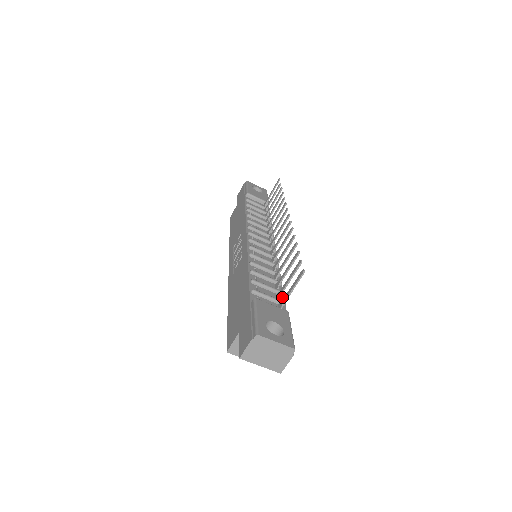
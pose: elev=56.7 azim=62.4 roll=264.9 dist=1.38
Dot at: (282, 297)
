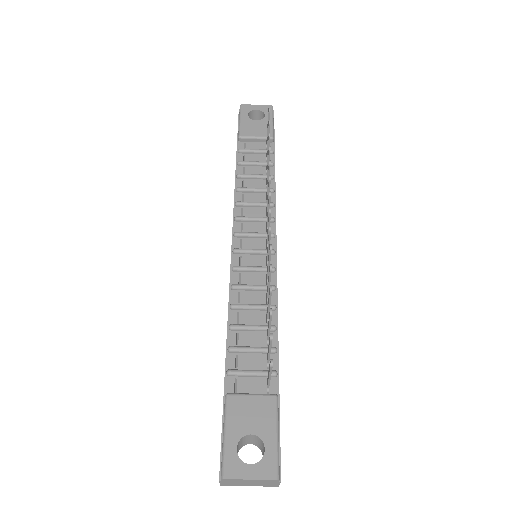
Dot at: (275, 356)
